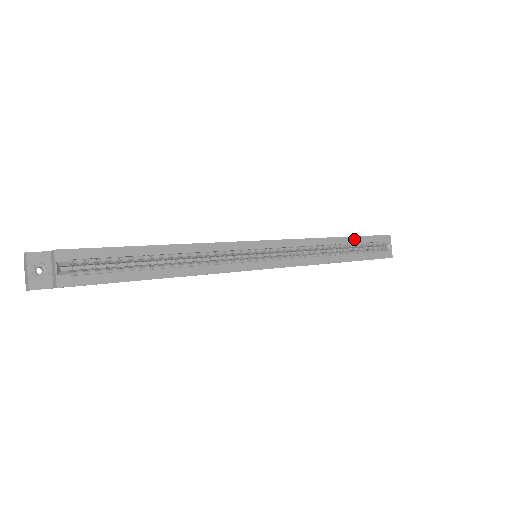
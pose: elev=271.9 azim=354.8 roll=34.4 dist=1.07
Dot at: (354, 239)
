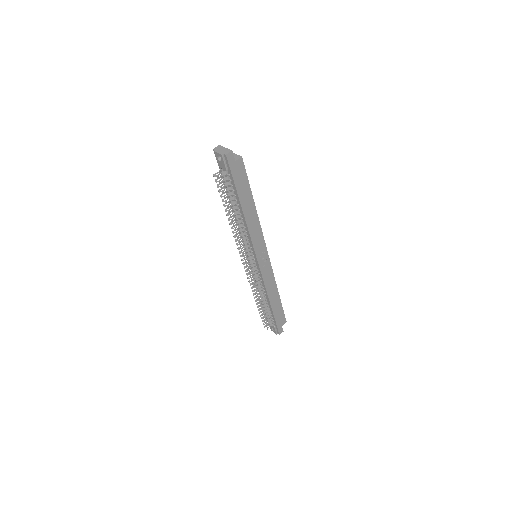
Dot at: occluded
